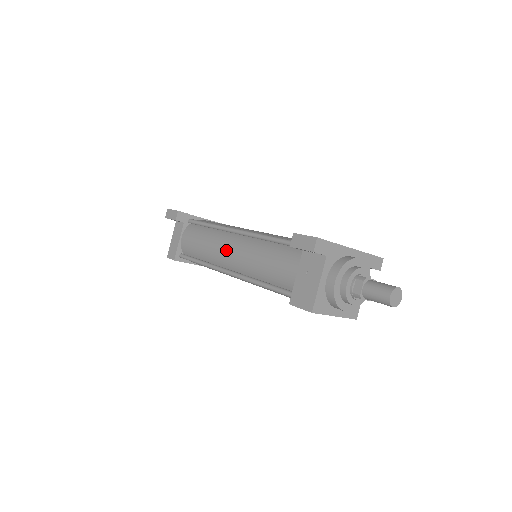
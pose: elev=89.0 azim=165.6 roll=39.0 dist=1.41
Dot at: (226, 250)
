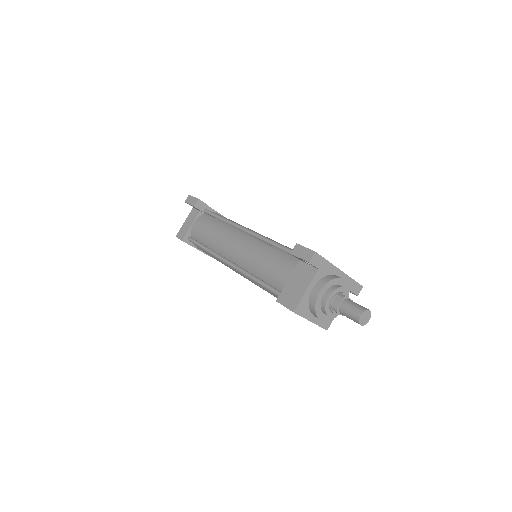
Dot at: (232, 243)
